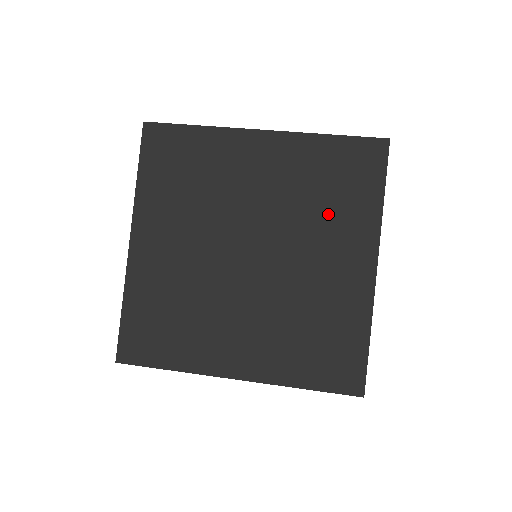
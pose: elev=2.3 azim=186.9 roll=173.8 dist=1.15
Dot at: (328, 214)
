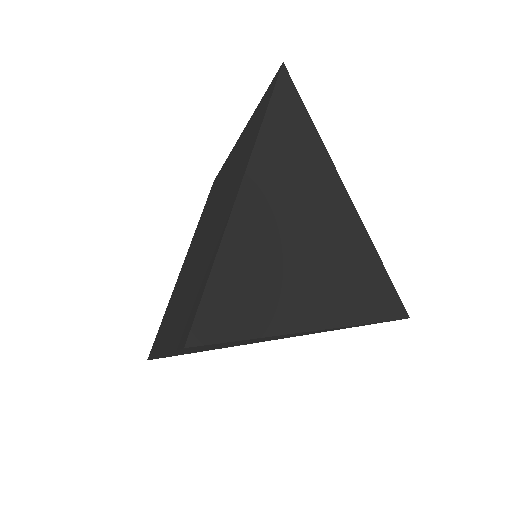
Dot at: (238, 165)
